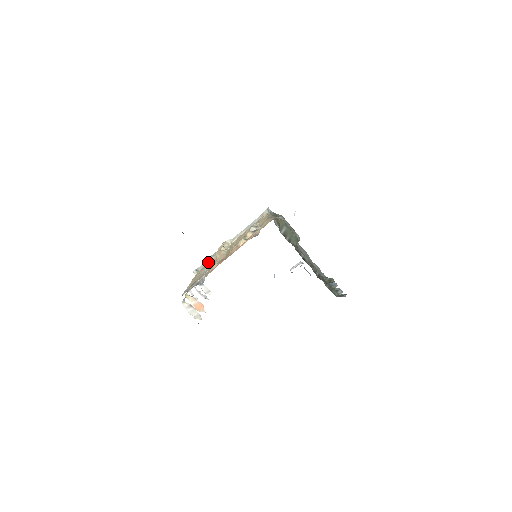
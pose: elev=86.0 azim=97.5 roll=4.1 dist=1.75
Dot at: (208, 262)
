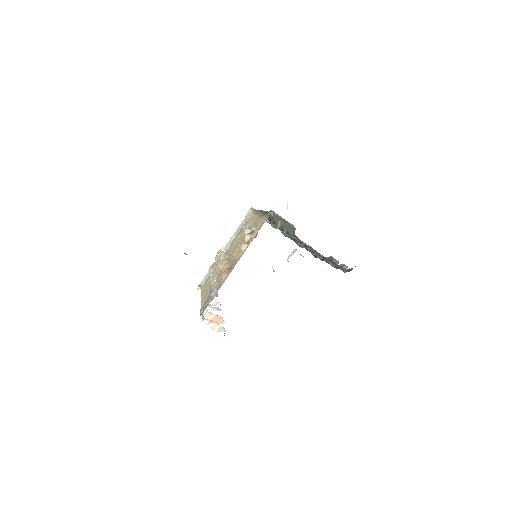
Dot at: (208, 275)
